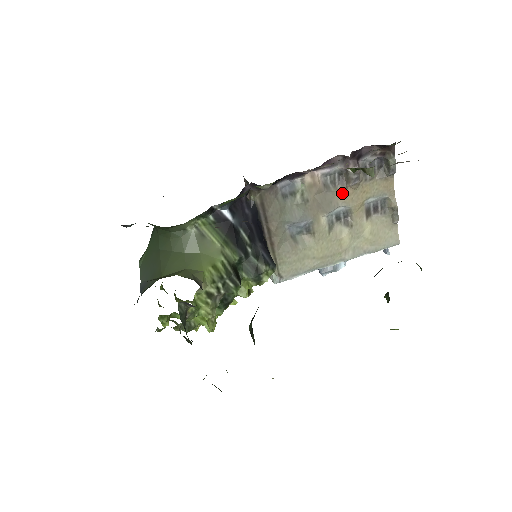
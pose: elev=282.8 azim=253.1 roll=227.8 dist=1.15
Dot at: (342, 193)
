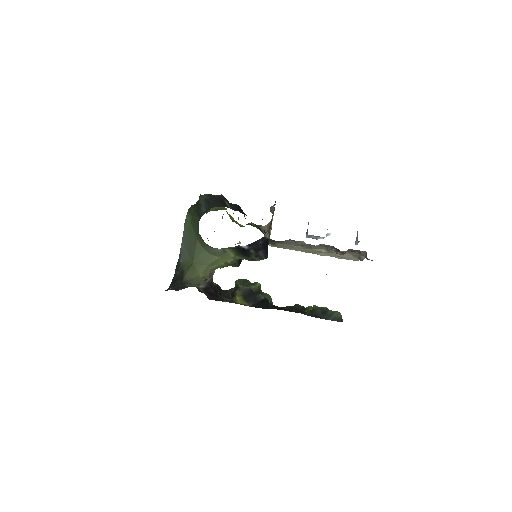
Dot at: (330, 249)
